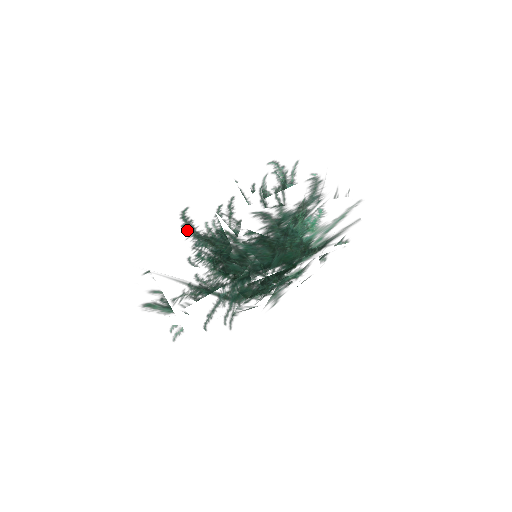
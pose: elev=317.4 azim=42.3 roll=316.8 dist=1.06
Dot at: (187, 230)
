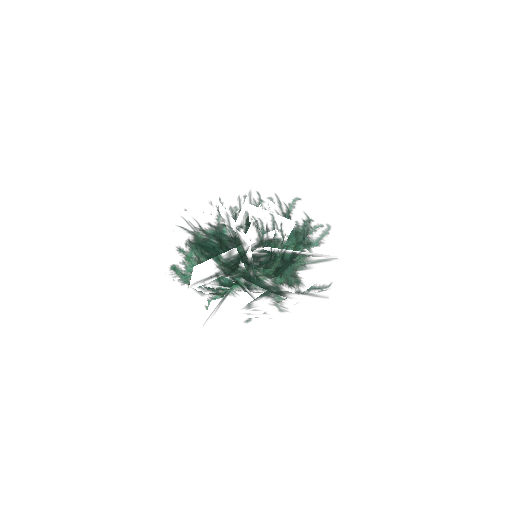
Dot at: (227, 256)
